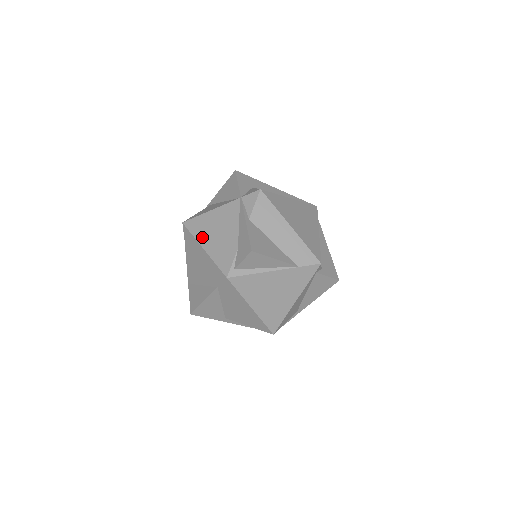
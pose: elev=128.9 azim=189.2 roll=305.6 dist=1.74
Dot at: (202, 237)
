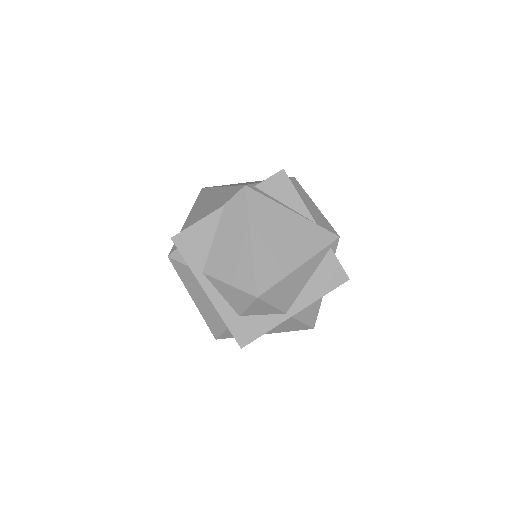
Dot at: occluded
